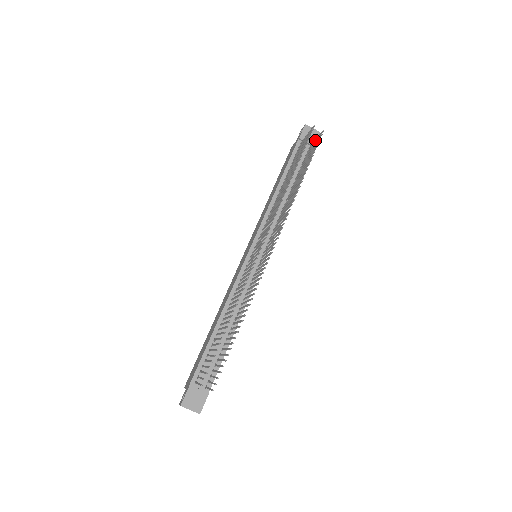
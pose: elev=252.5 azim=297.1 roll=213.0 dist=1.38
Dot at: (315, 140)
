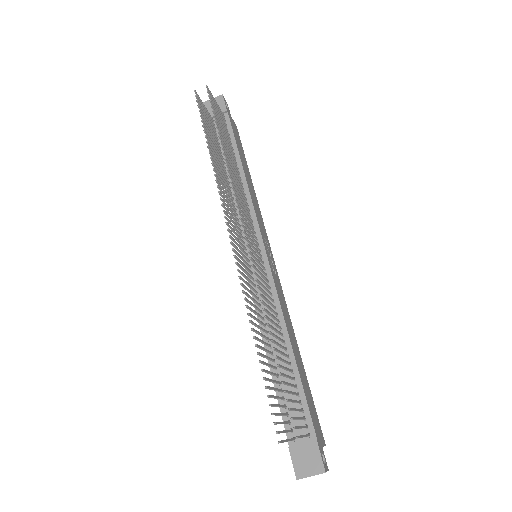
Dot at: occluded
